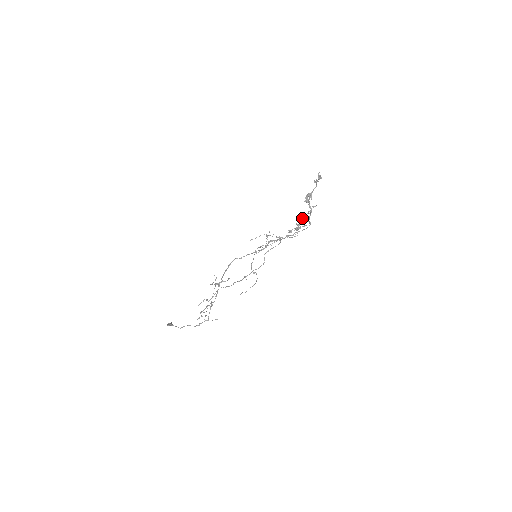
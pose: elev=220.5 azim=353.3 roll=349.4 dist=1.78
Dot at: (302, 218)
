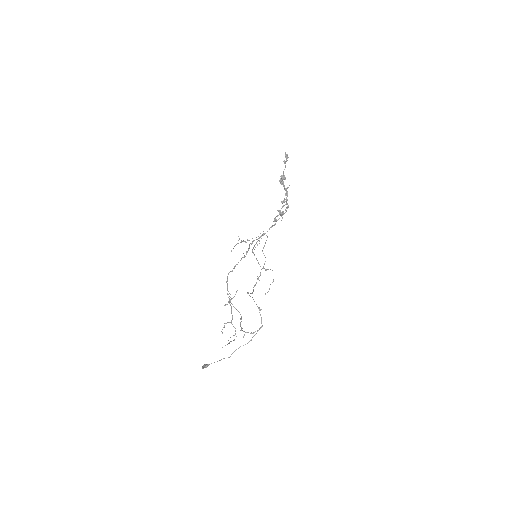
Dot at: (283, 202)
